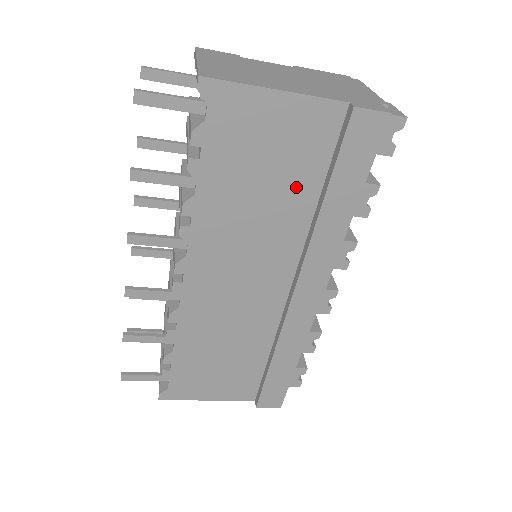
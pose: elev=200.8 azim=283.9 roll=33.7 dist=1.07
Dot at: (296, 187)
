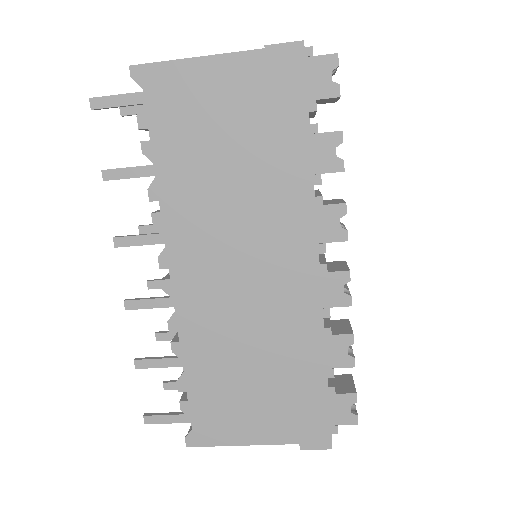
Dot at: (246, 146)
